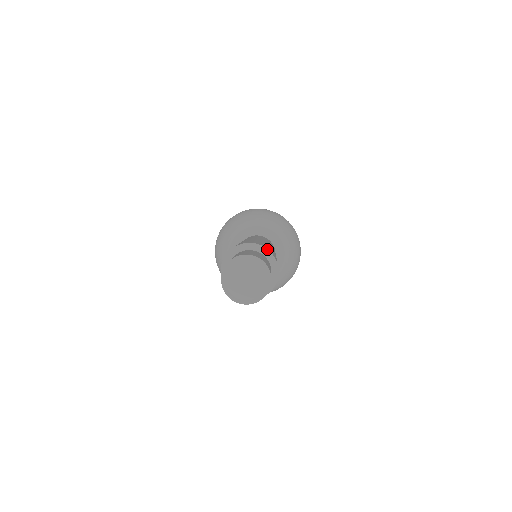
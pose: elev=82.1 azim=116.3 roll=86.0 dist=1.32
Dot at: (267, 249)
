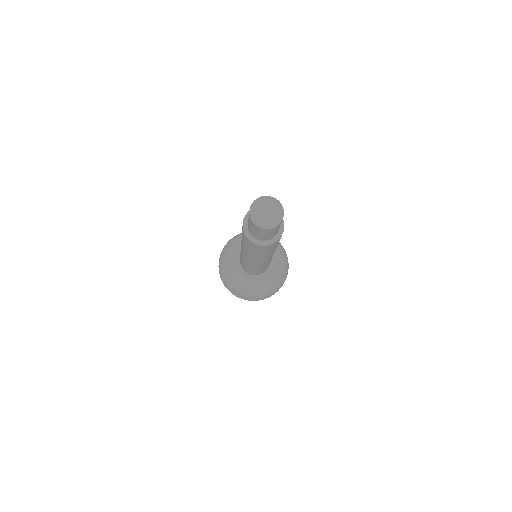
Dot at: occluded
